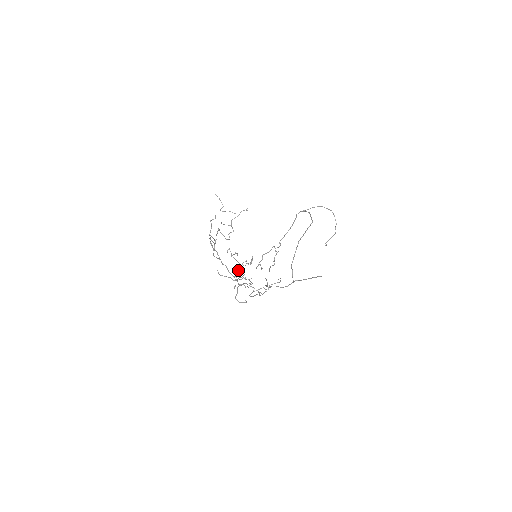
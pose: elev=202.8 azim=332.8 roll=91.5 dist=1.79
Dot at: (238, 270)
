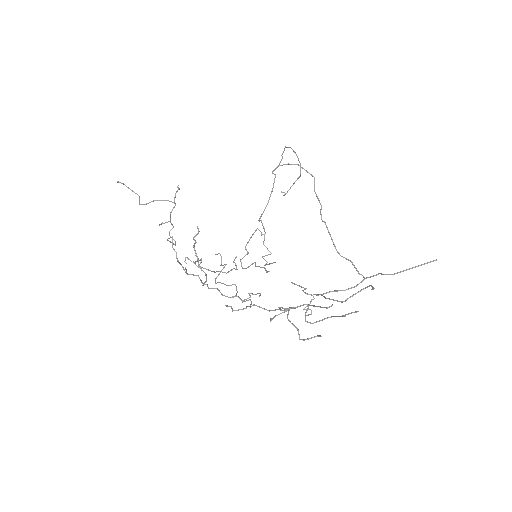
Dot at: (230, 285)
